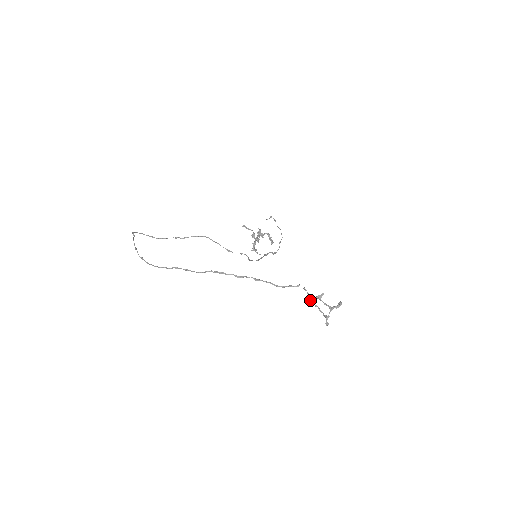
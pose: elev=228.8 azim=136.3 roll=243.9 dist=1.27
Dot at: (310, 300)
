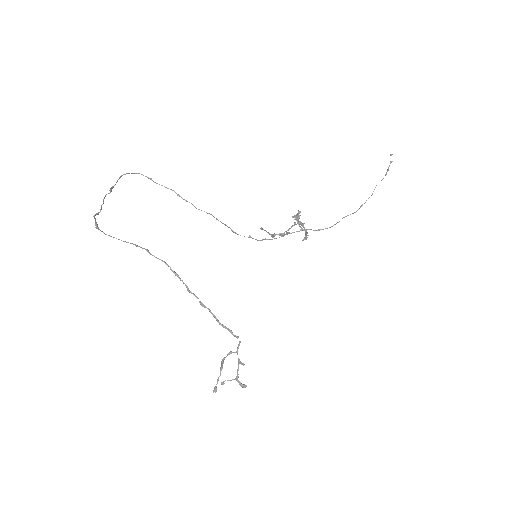
Dot at: (222, 363)
